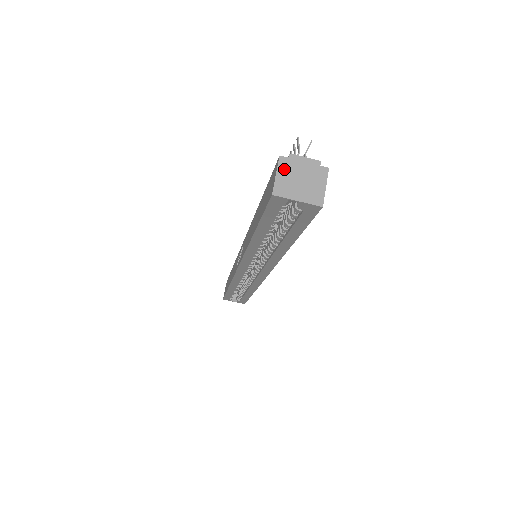
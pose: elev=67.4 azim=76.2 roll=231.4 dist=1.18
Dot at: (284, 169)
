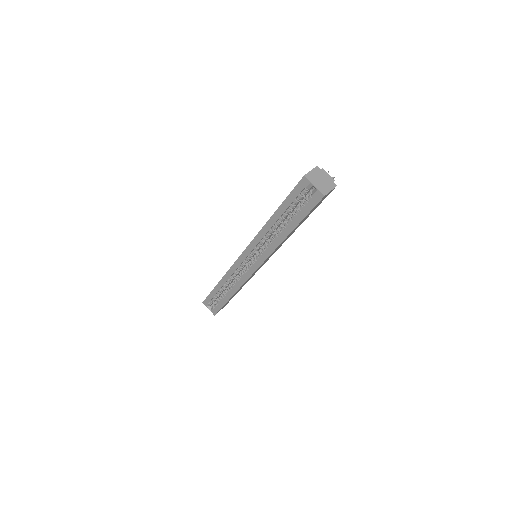
Dot at: (316, 171)
